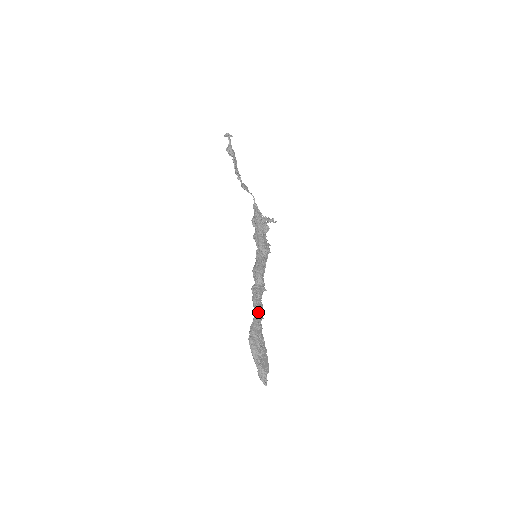
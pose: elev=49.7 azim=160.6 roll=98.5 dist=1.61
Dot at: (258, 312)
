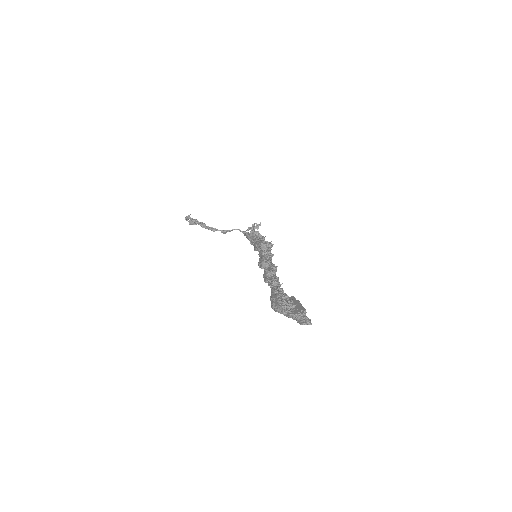
Dot at: (271, 283)
